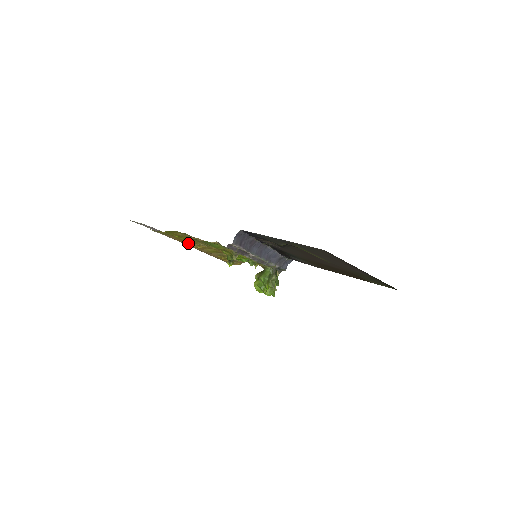
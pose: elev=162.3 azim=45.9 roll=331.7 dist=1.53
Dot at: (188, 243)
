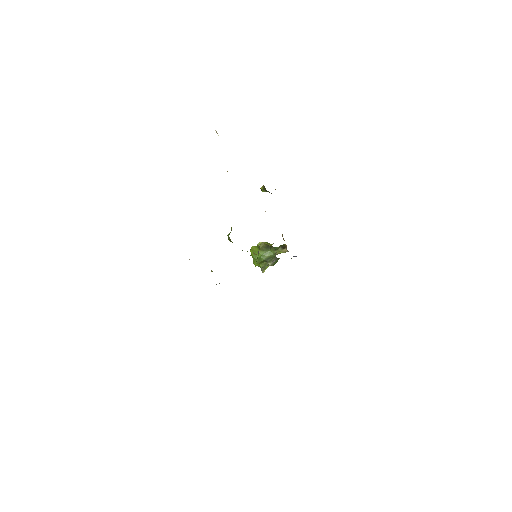
Dot at: occluded
